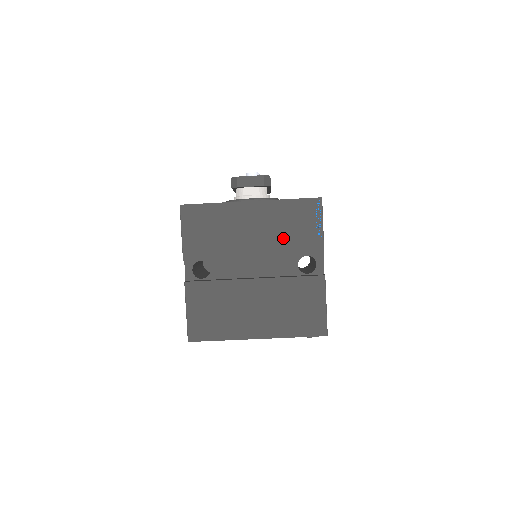
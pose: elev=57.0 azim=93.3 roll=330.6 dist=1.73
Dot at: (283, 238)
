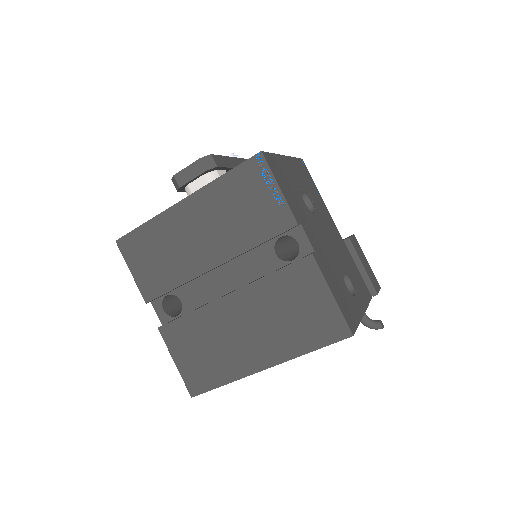
Dot at: (238, 228)
